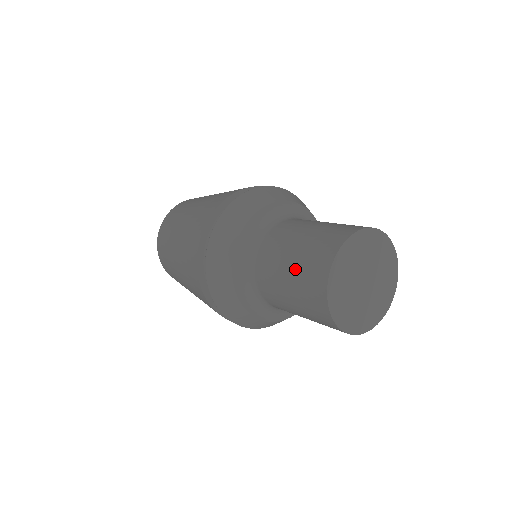
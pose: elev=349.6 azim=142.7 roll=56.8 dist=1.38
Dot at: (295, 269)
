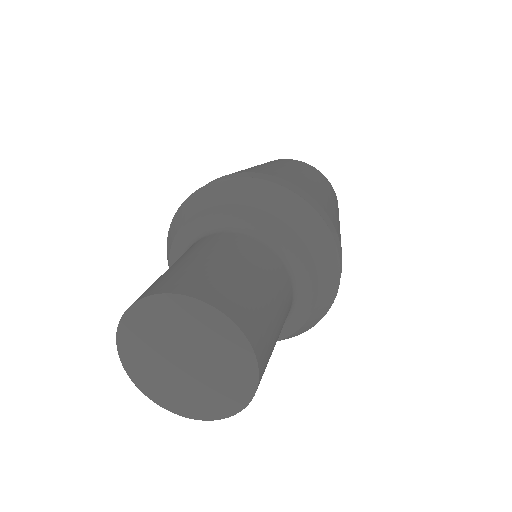
Dot at: occluded
